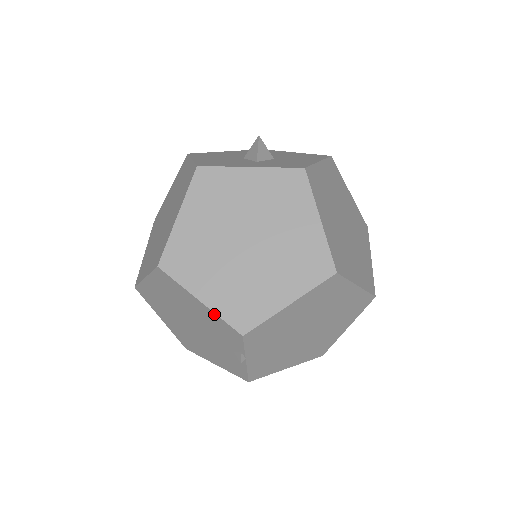
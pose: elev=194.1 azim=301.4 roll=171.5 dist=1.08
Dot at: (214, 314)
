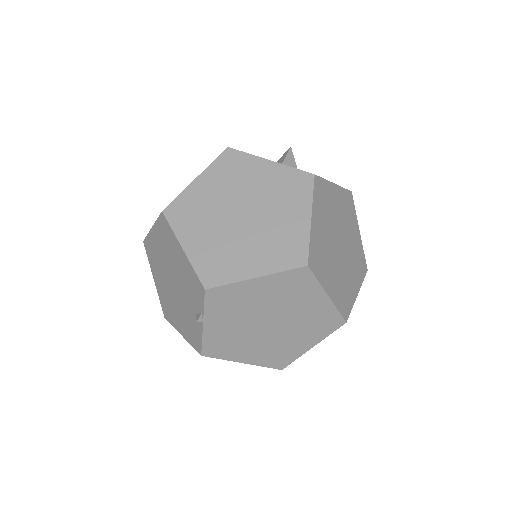
Dot at: (190, 264)
